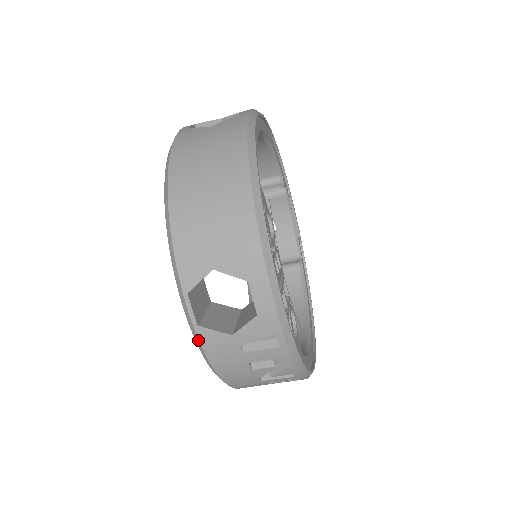
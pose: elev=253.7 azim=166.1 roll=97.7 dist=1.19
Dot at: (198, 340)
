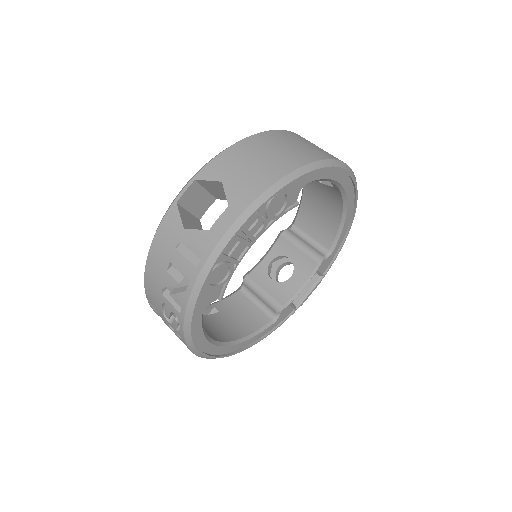
Dot at: (166, 212)
